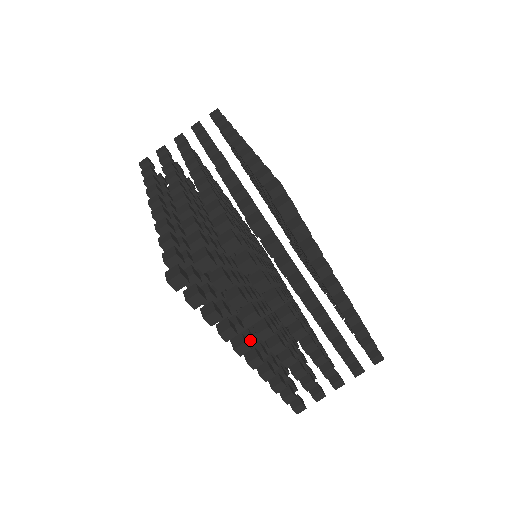
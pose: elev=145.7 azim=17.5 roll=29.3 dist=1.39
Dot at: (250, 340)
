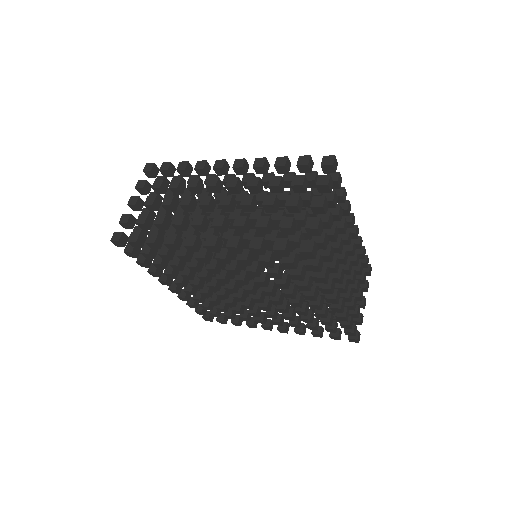
Dot at: (321, 299)
